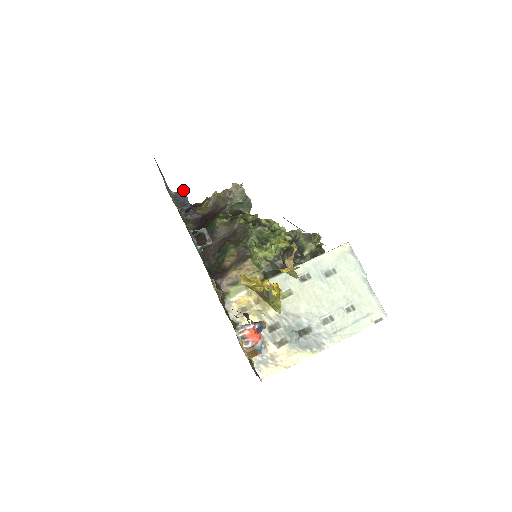
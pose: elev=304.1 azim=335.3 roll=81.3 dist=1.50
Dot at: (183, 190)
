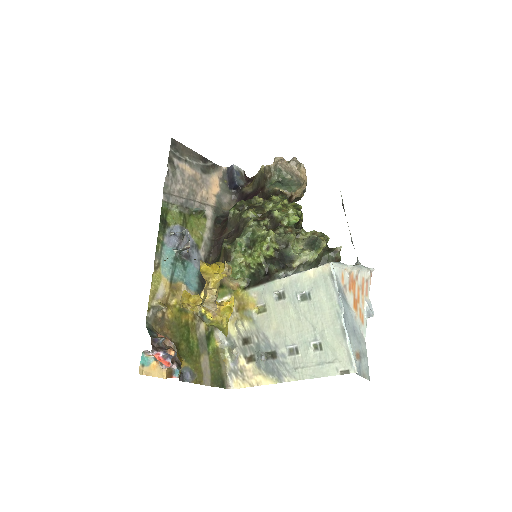
Dot at: (233, 165)
